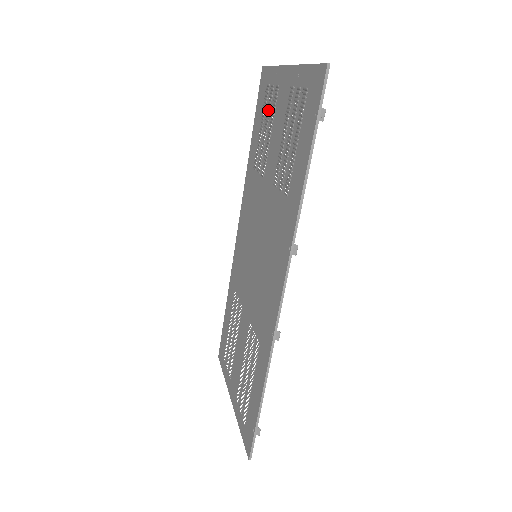
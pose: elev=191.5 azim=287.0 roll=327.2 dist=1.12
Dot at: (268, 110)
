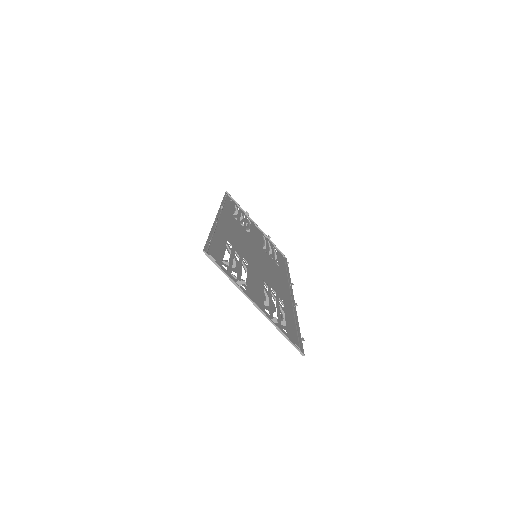
Dot at: (269, 247)
